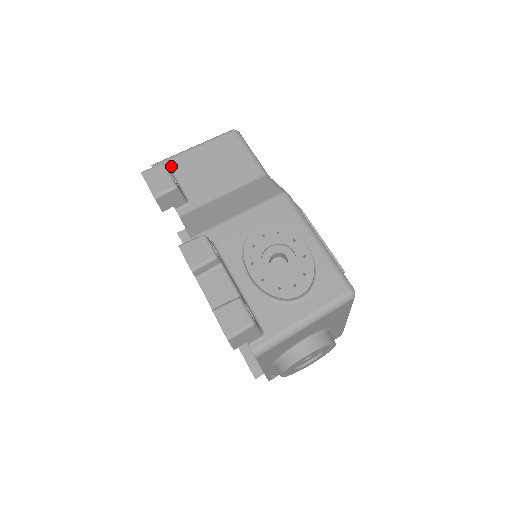
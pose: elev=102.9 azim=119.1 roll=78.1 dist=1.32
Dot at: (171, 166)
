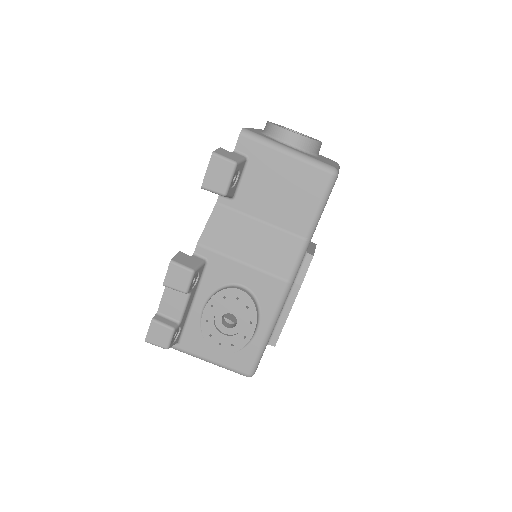
Dot at: (253, 151)
